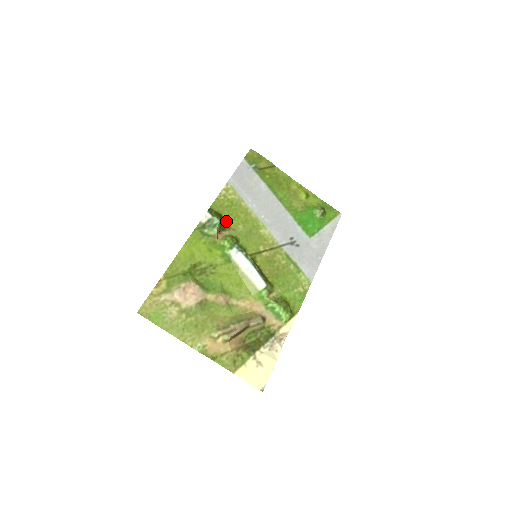
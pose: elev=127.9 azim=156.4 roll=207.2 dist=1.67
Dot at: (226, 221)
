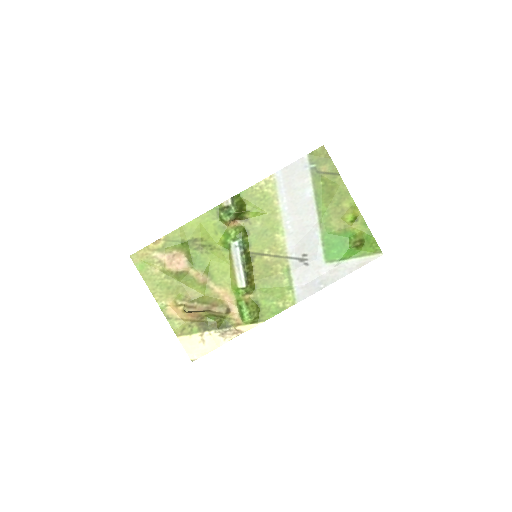
Dot at: (247, 212)
